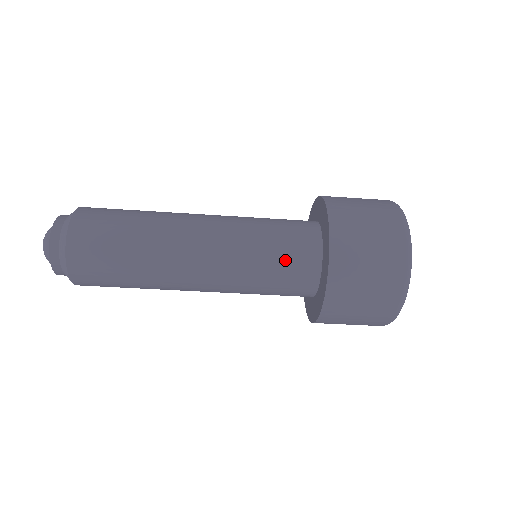
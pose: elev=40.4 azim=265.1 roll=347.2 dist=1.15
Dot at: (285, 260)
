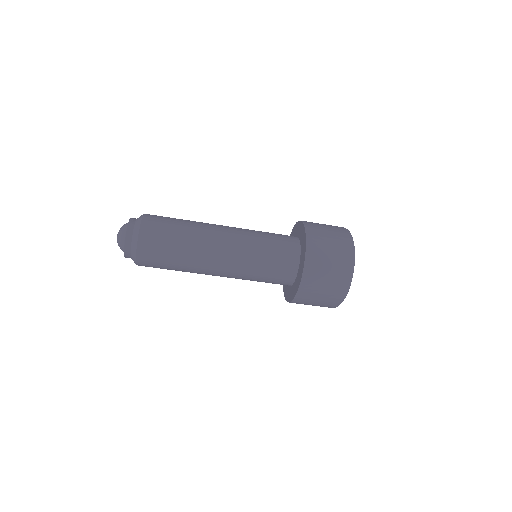
Dot at: (271, 281)
